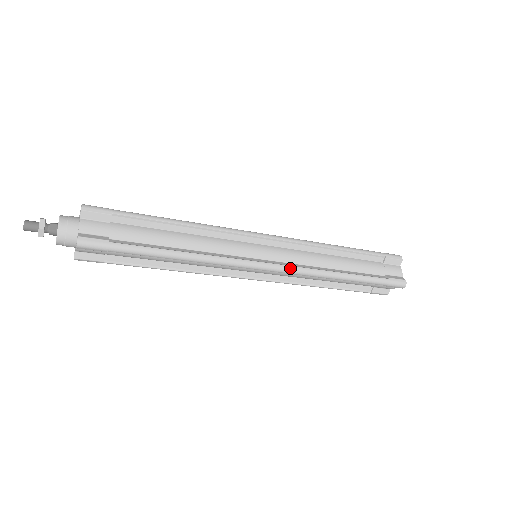
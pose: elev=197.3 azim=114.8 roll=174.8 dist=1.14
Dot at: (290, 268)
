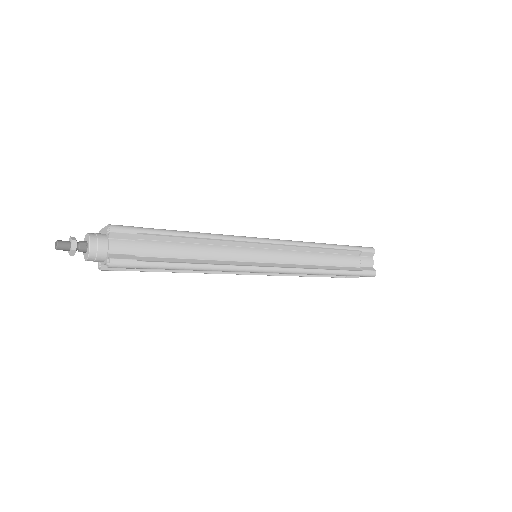
Dot at: (286, 270)
